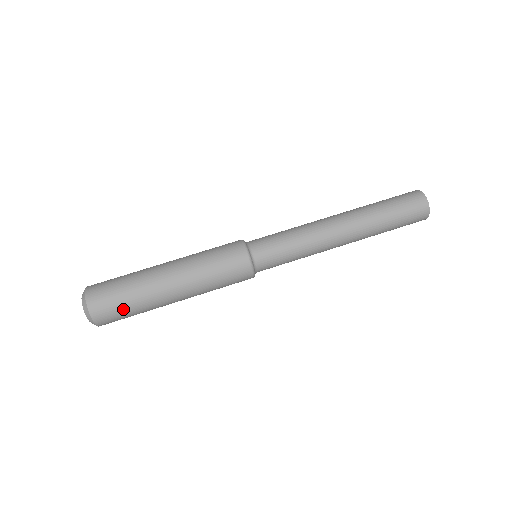
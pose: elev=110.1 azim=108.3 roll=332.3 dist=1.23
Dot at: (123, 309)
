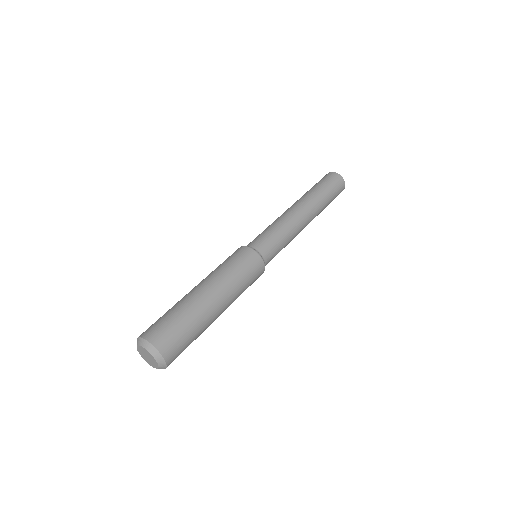
Dot at: (179, 328)
